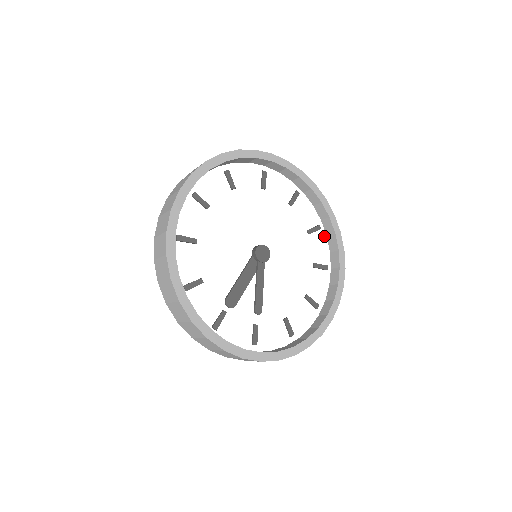
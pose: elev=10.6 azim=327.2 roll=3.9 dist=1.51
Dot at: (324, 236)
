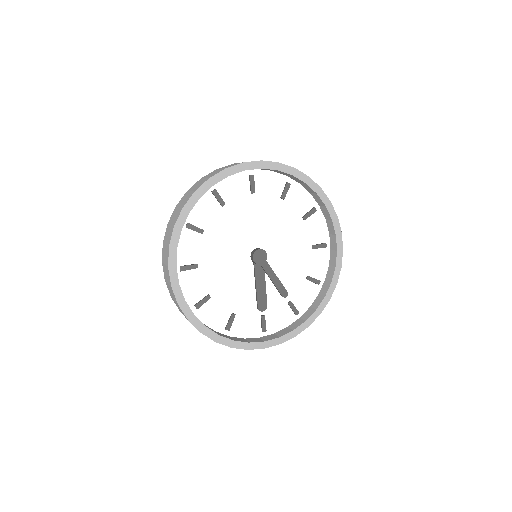
Dot at: (297, 186)
